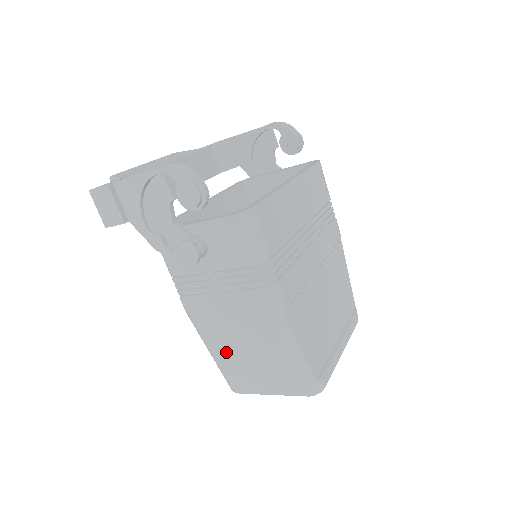
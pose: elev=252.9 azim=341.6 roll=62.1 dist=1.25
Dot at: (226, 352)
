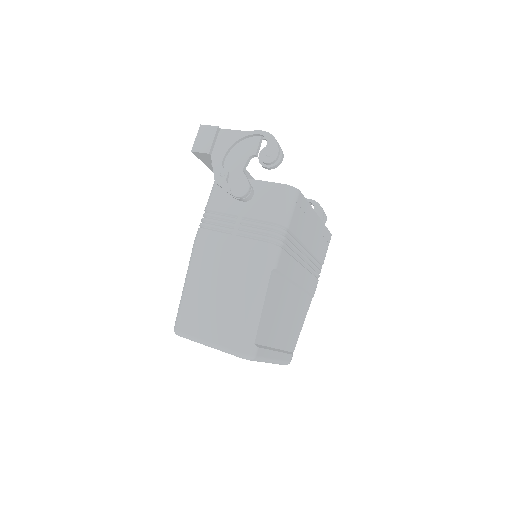
Dot at: (201, 287)
